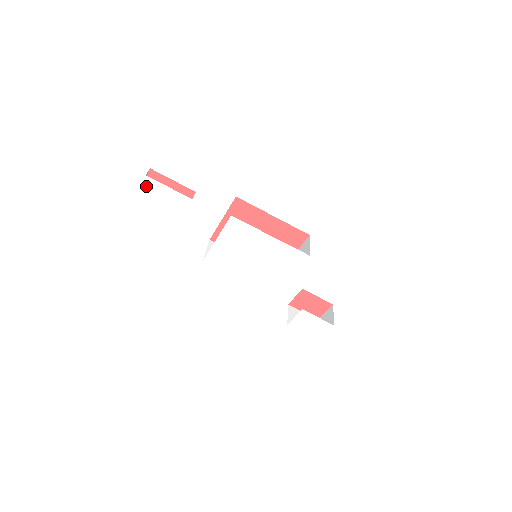
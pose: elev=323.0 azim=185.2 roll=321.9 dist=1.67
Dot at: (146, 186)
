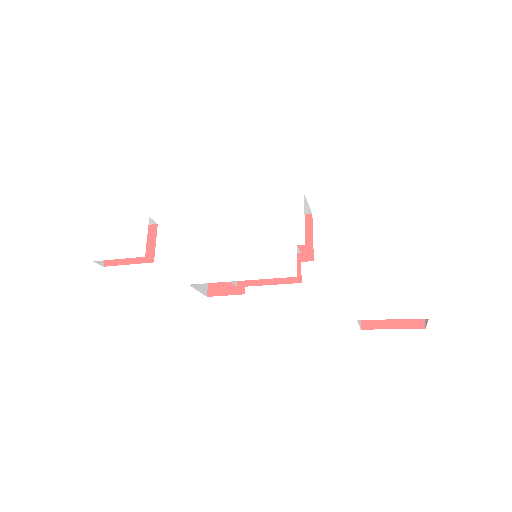
Dot at: (102, 234)
